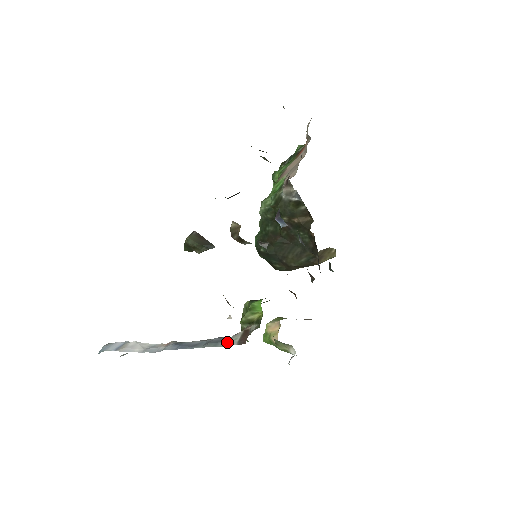
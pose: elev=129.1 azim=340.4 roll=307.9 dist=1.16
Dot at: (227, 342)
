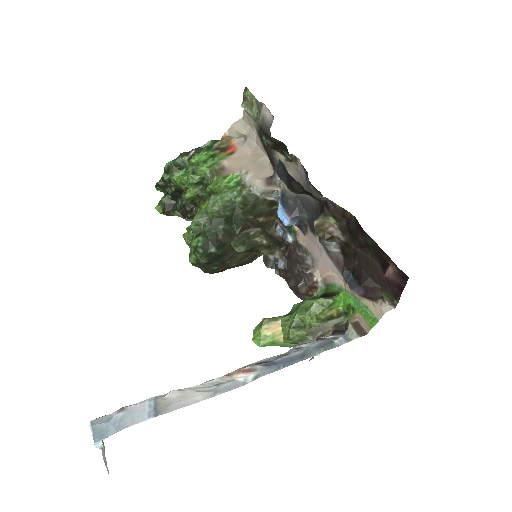
Dot at: (346, 339)
